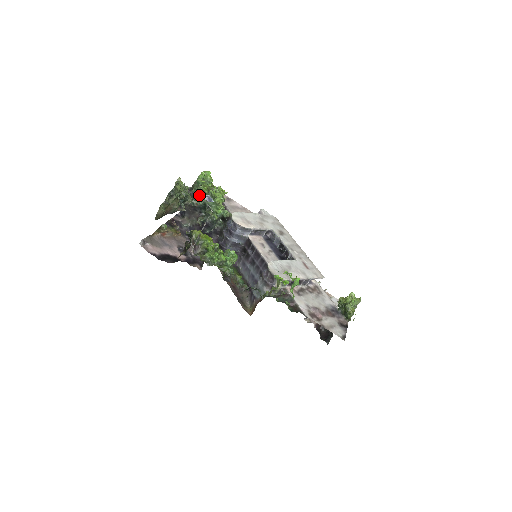
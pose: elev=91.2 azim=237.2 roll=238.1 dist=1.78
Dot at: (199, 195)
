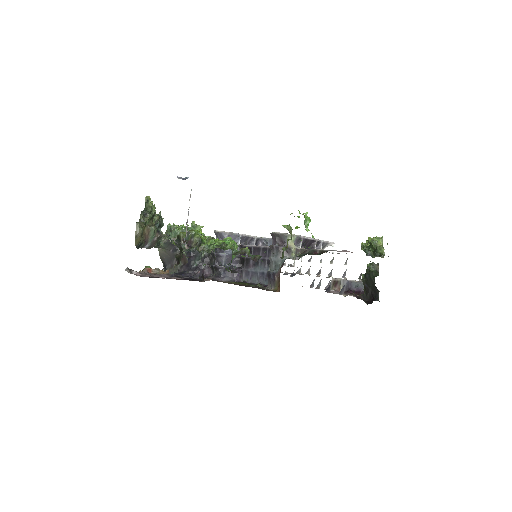
Dot at: occluded
